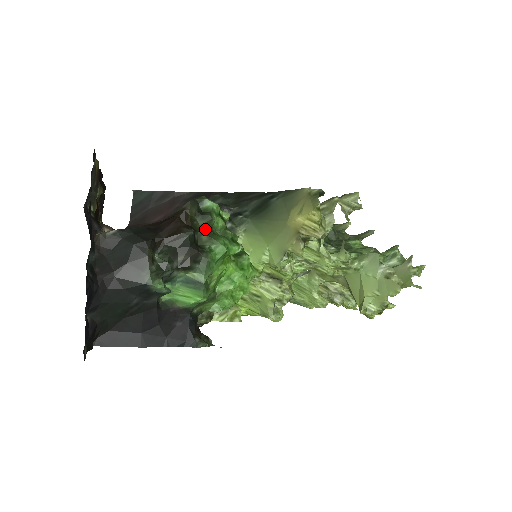
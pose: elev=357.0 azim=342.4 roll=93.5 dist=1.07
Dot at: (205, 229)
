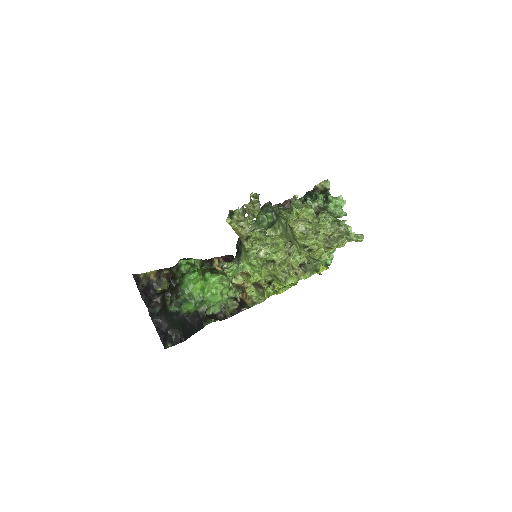
Dot at: (181, 275)
